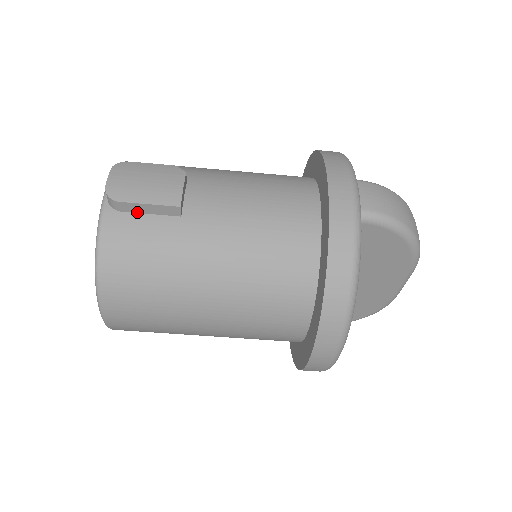
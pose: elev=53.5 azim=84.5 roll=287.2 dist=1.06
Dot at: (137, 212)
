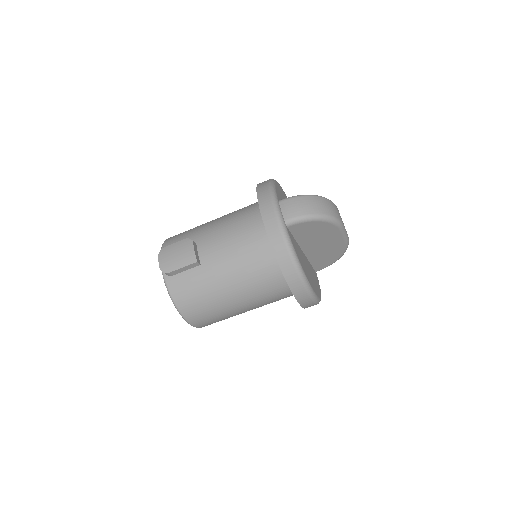
Dot at: (180, 272)
